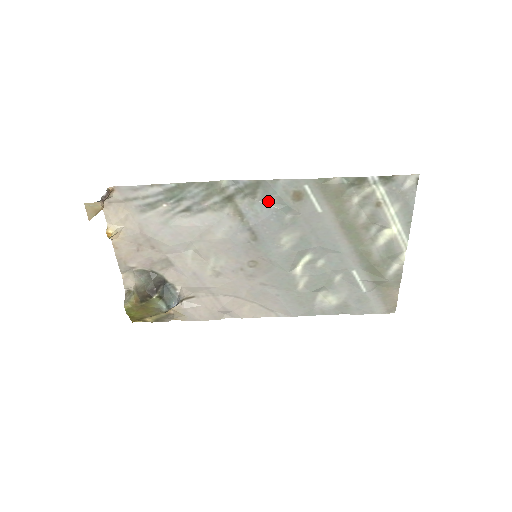
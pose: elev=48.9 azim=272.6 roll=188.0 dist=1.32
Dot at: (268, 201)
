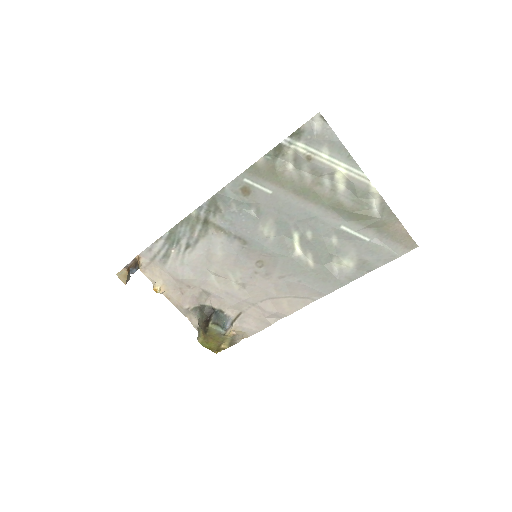
Dot at: (231, 208)
